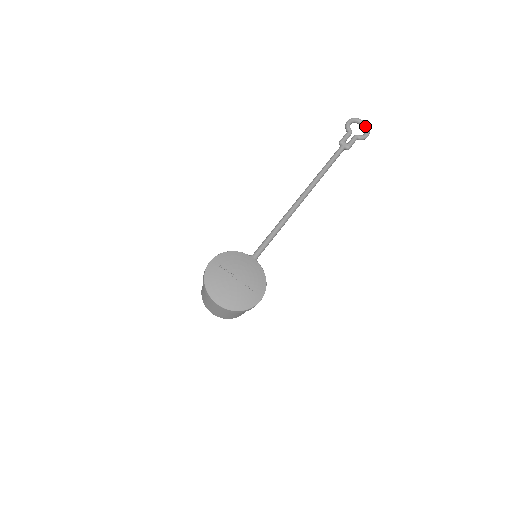
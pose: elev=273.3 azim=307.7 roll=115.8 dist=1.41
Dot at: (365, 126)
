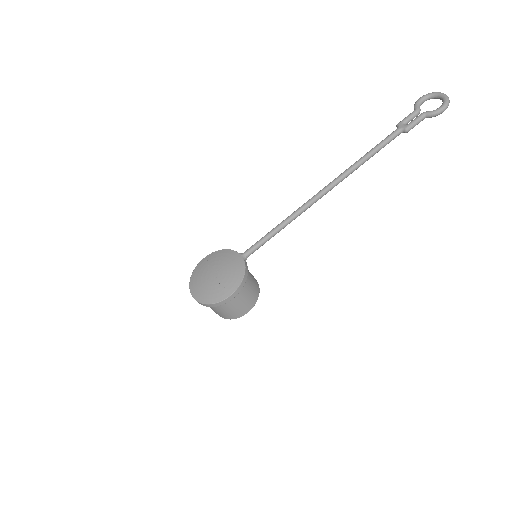
Dot at: (443, 99)
